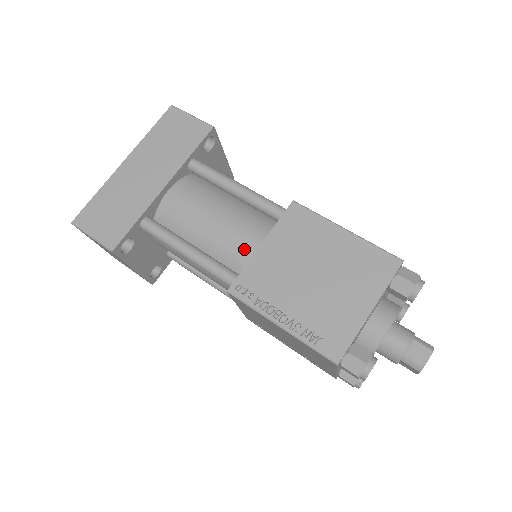
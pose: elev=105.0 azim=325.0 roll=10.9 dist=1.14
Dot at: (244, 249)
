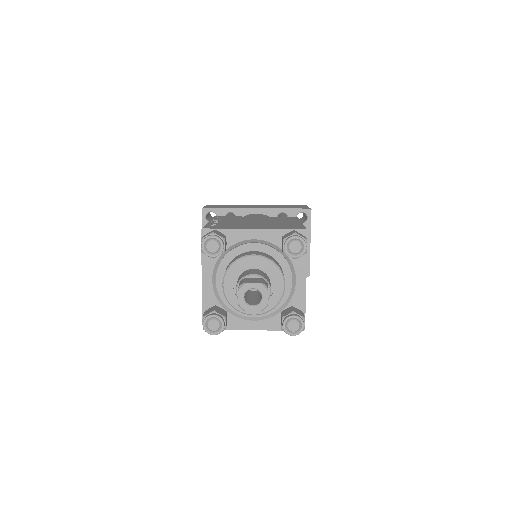
Dot at: occluded
